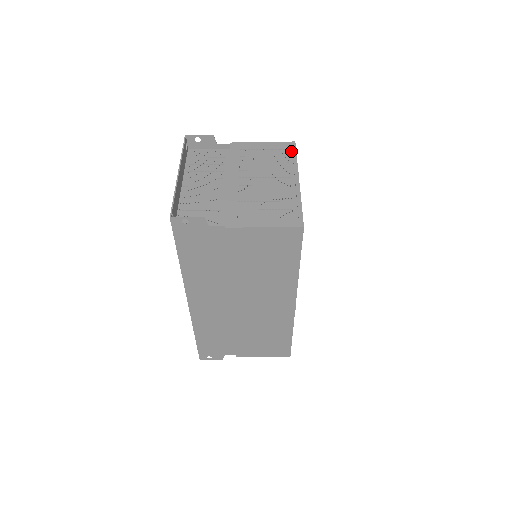
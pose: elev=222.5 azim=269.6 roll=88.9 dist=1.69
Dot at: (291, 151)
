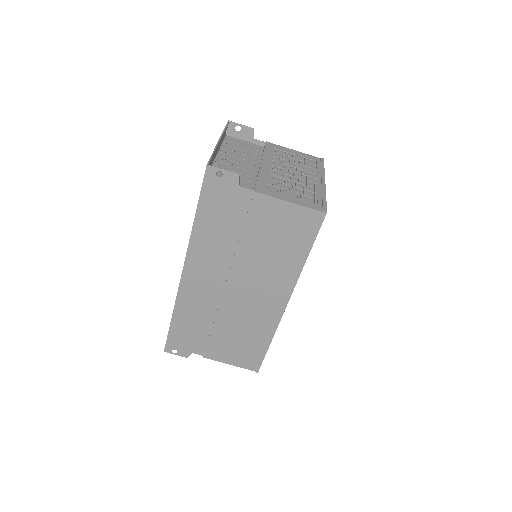
Dot at: (320, 163)
